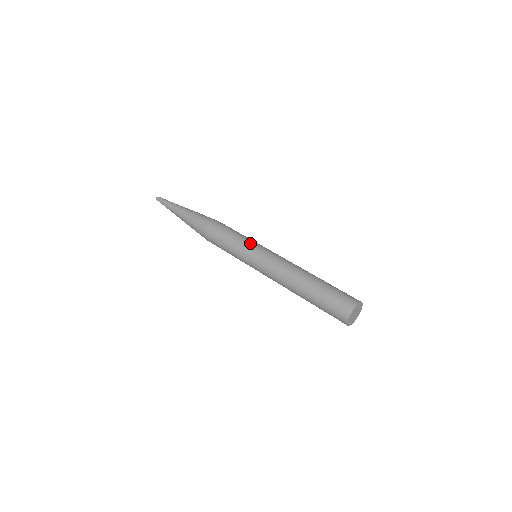
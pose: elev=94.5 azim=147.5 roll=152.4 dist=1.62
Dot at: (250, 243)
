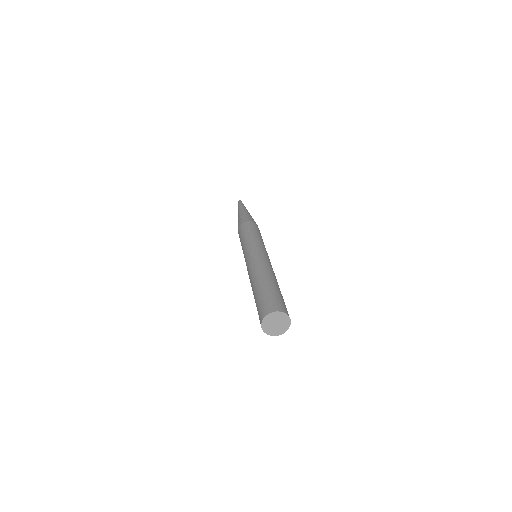
Dot at: (244, 248)
